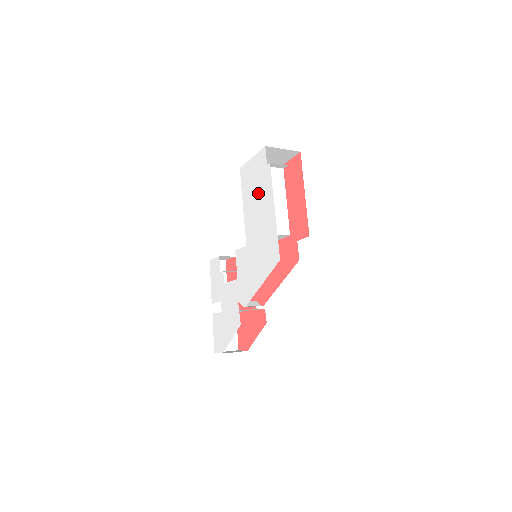
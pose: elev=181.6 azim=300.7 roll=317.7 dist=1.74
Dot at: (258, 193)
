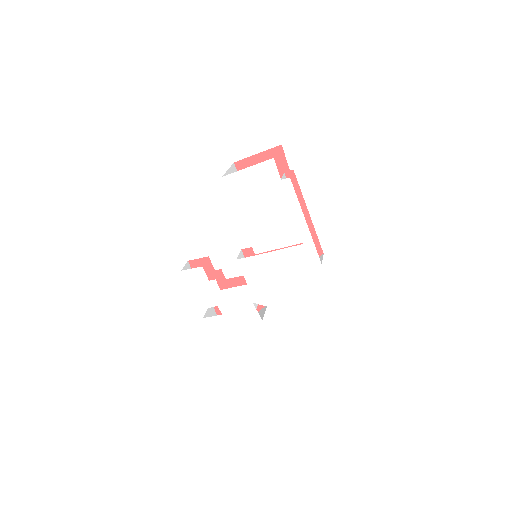
Dot at: (268, 205)
